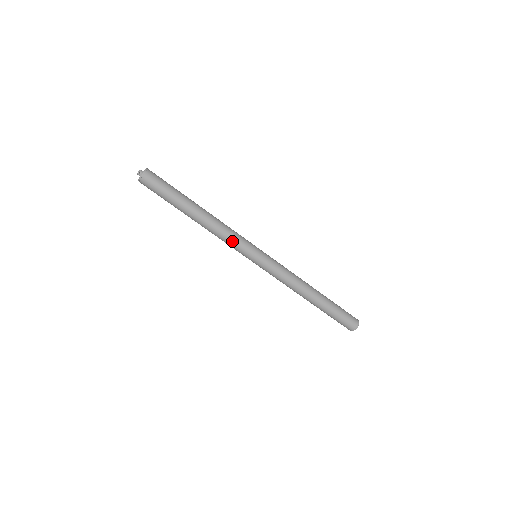
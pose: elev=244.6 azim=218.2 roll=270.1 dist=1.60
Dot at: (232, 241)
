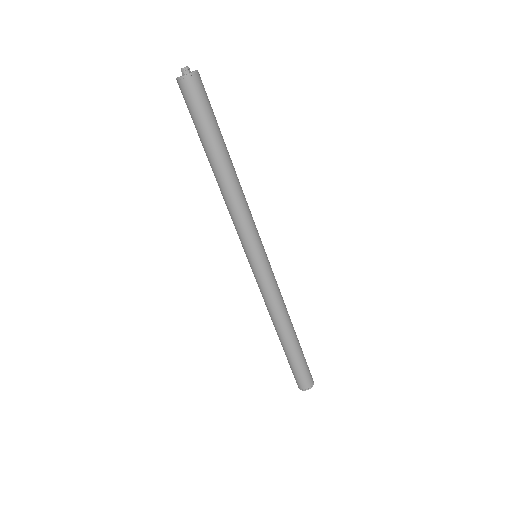
Dot at: (246, 223)
